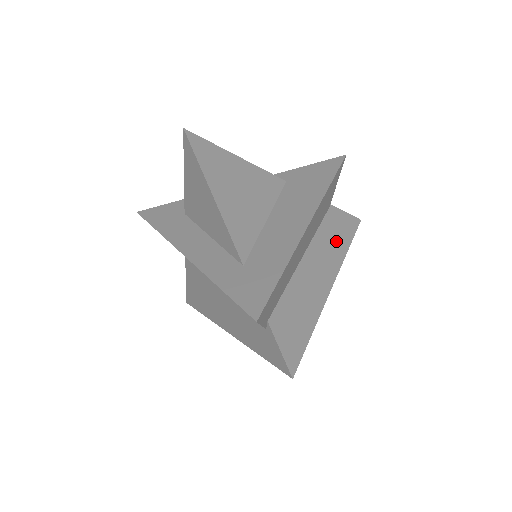
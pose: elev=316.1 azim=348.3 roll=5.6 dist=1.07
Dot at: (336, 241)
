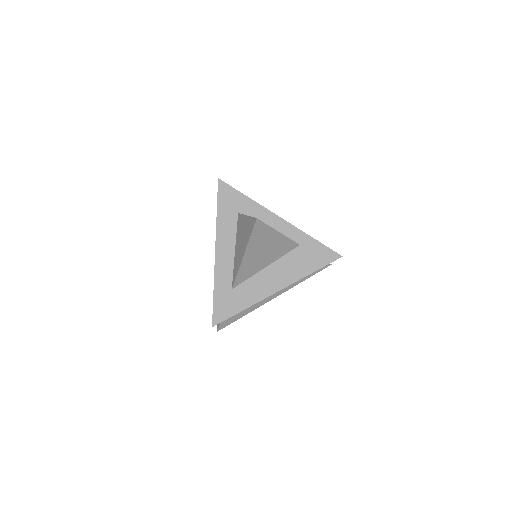
Dot at: occluded
